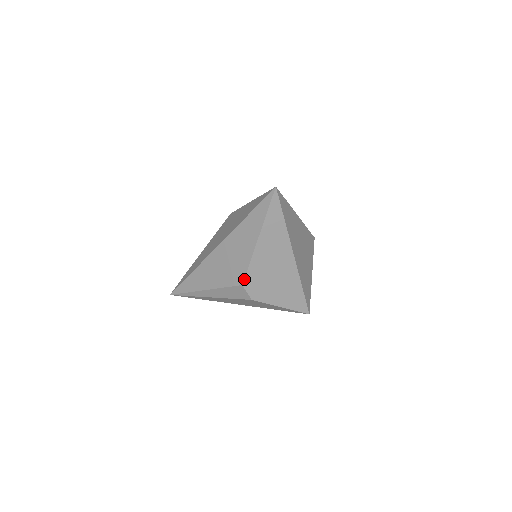
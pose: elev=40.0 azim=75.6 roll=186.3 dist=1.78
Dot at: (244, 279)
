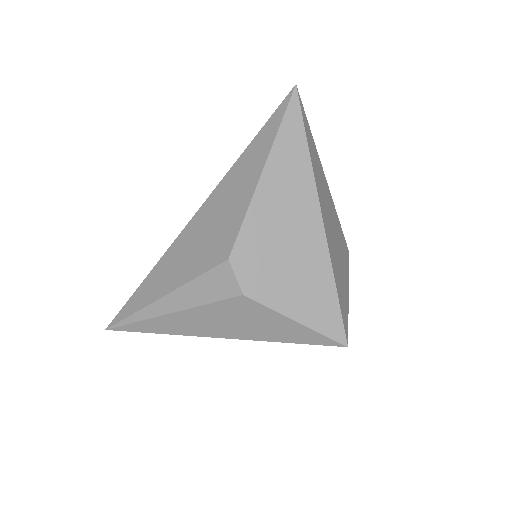
Dot at: (233, 247)
